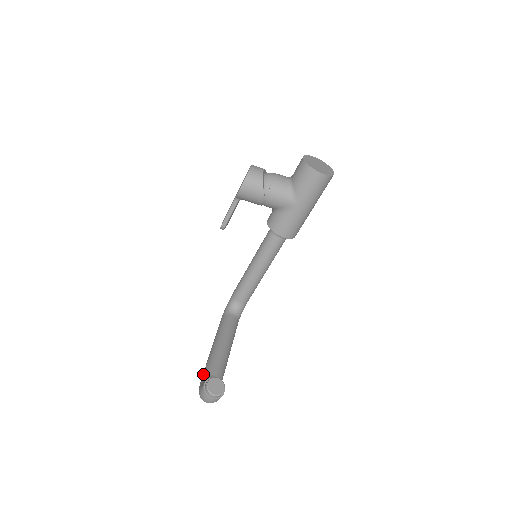
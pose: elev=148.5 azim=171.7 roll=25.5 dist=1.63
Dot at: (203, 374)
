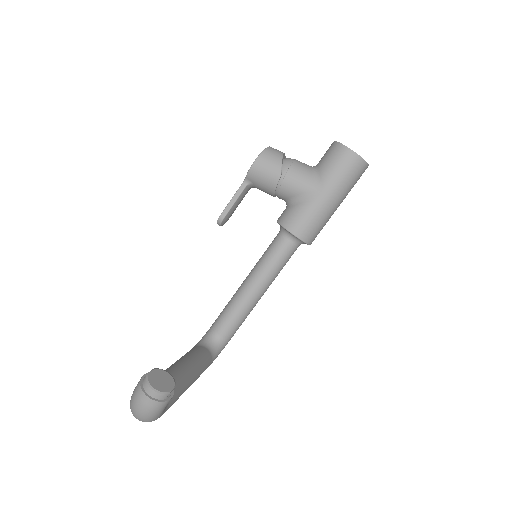
Dot at: occluded
